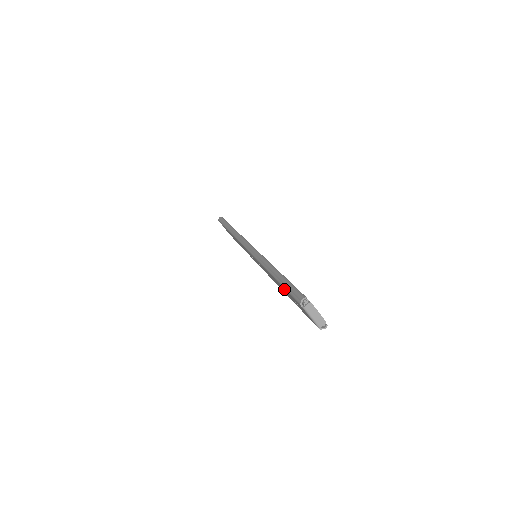
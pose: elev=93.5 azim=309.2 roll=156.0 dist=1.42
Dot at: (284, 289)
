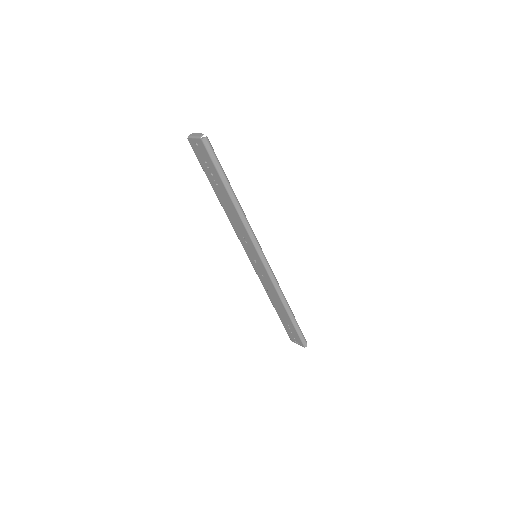
Dot at: (207, 174)
